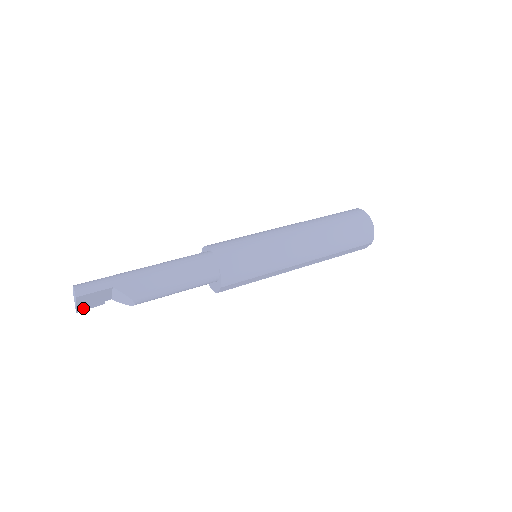
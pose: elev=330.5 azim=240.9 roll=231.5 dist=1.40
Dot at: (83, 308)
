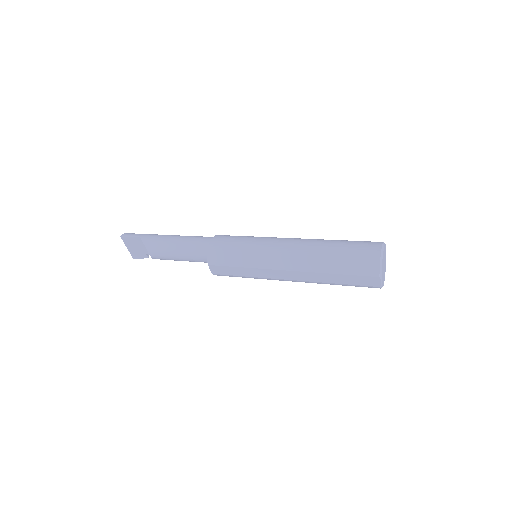
Dot at: (135, 255)
